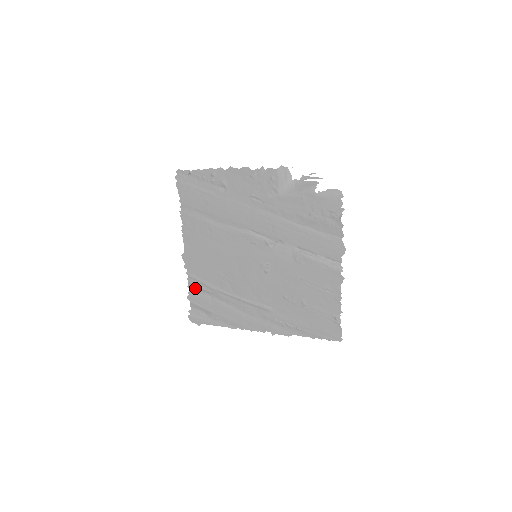
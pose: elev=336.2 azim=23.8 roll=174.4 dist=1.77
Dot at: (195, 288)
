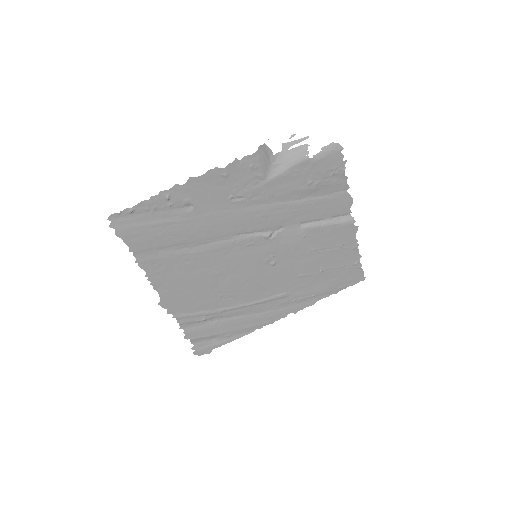
Dot at: (190, 324)
